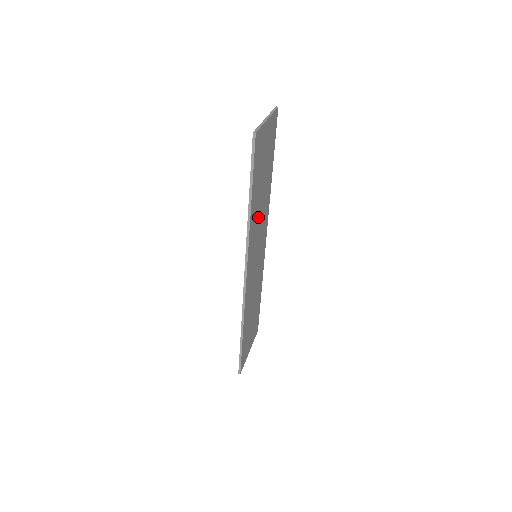
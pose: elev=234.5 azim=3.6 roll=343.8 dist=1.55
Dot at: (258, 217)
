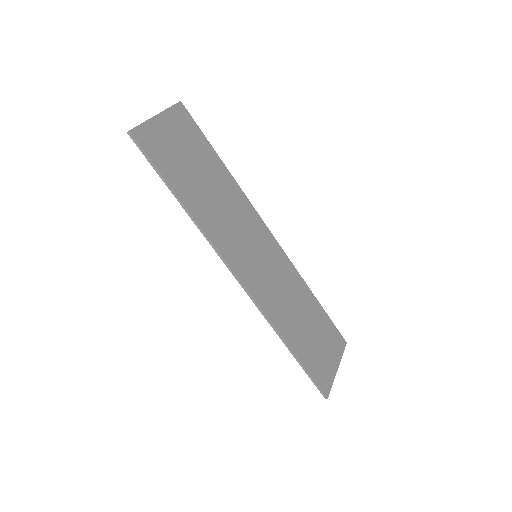
Dot at: (220, 213)
